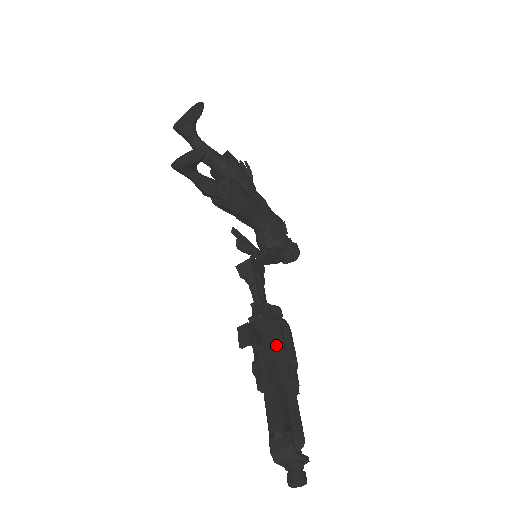
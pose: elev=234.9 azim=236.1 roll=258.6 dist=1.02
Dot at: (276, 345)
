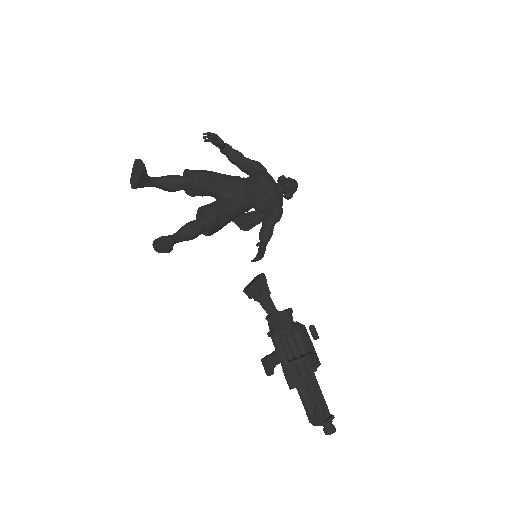
Dot at: (292, 353)
